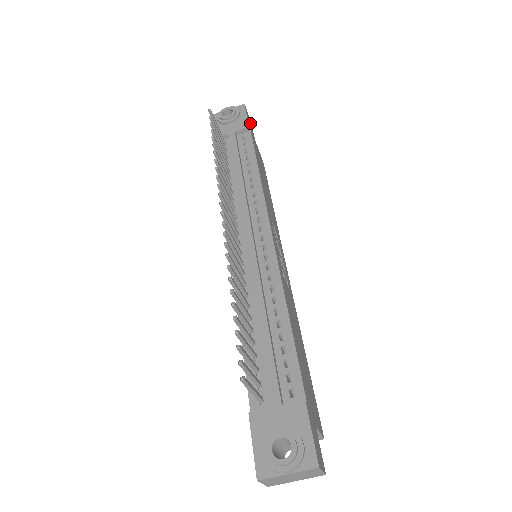
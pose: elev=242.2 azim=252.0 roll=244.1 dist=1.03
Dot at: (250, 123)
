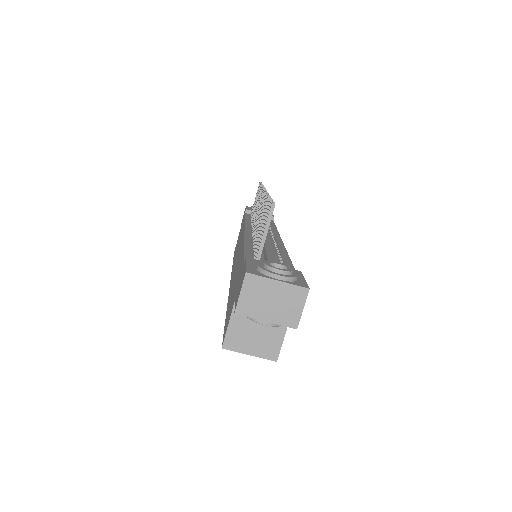
Dot at: occluded
